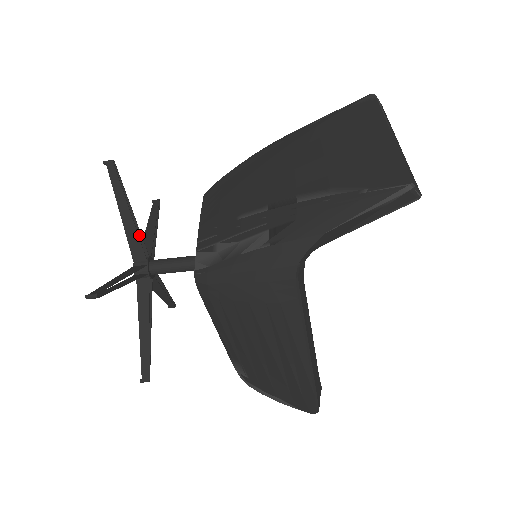
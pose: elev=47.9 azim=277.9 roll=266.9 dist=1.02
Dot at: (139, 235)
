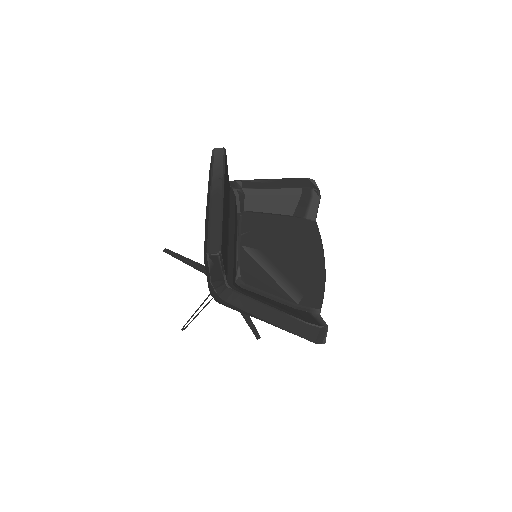
Dot at: occluded
